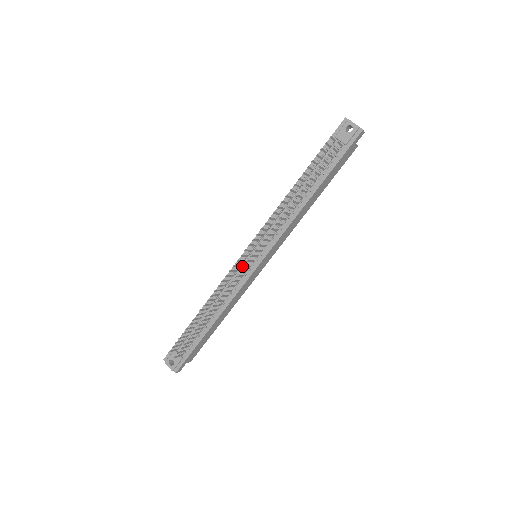
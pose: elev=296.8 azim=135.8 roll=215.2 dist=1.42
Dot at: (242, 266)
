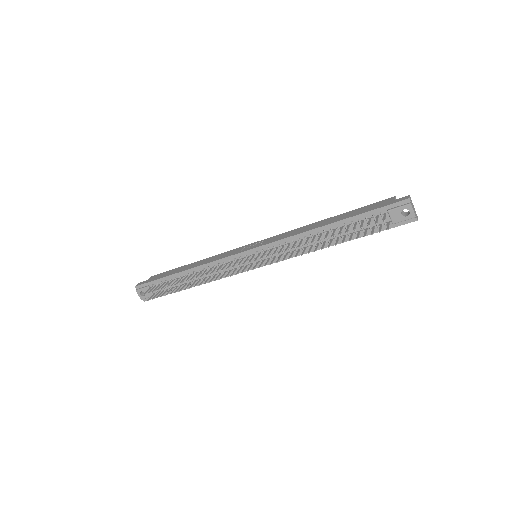
Dot at: (239, 260)
